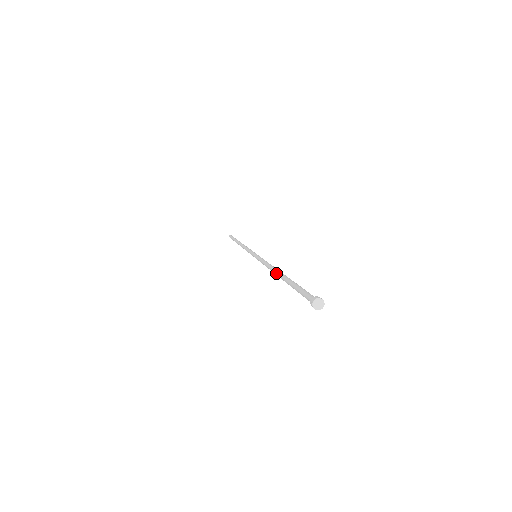
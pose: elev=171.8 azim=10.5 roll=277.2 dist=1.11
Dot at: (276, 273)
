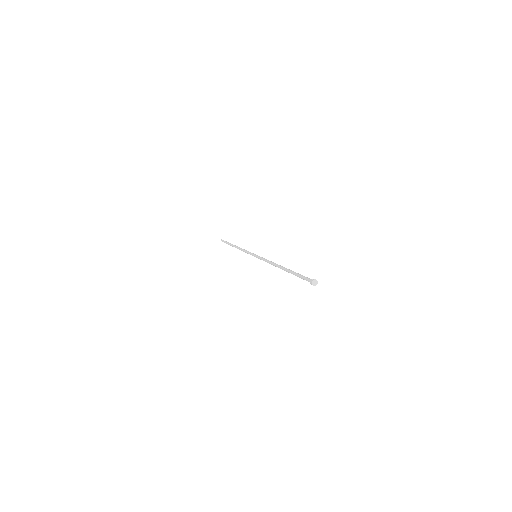
Dot at: (280, 266)
